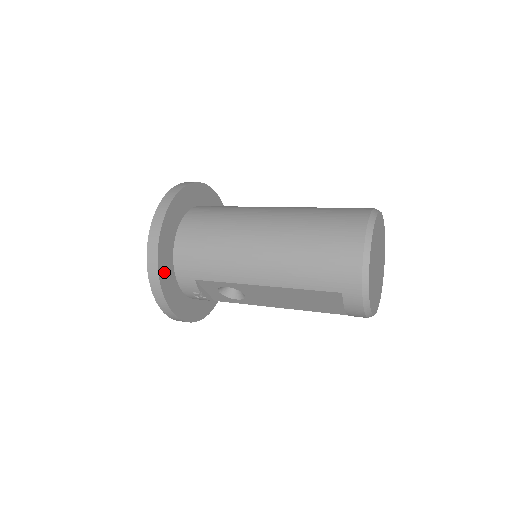
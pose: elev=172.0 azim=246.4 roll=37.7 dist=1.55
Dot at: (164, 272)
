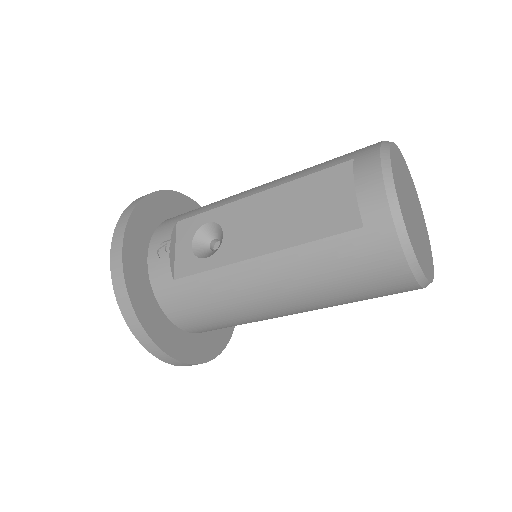
Dot at: (153, 205)
